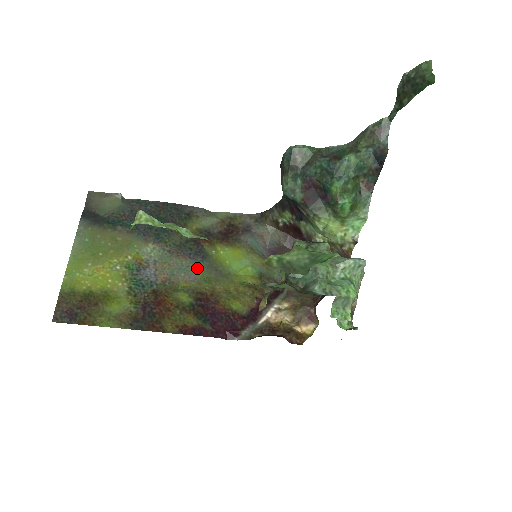
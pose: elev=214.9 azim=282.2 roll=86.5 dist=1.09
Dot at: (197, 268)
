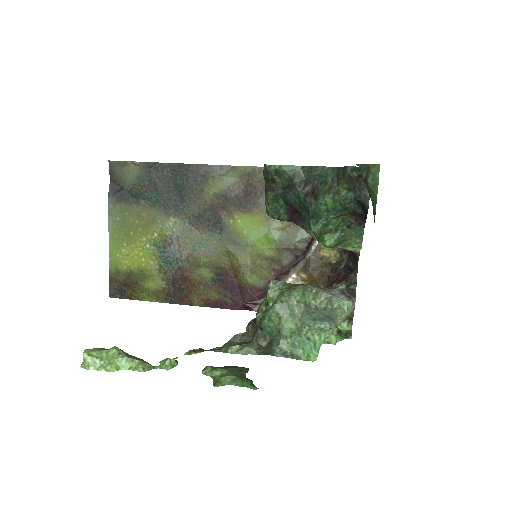
Dot at: (216, 241)
